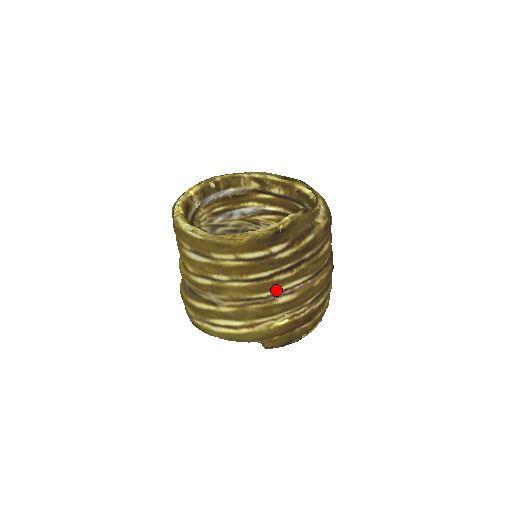
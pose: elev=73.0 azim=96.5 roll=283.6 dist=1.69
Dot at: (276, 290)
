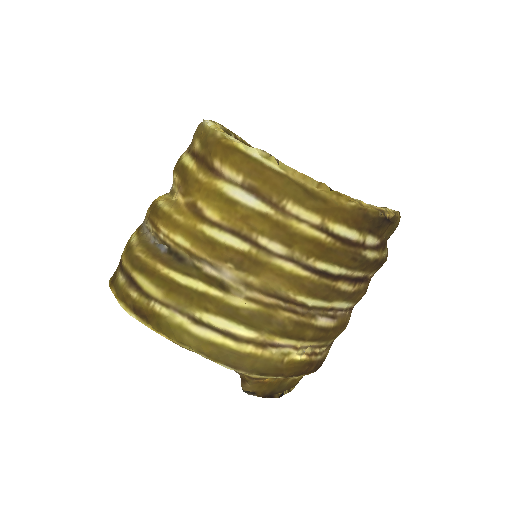
Dot at: (326, 303)
